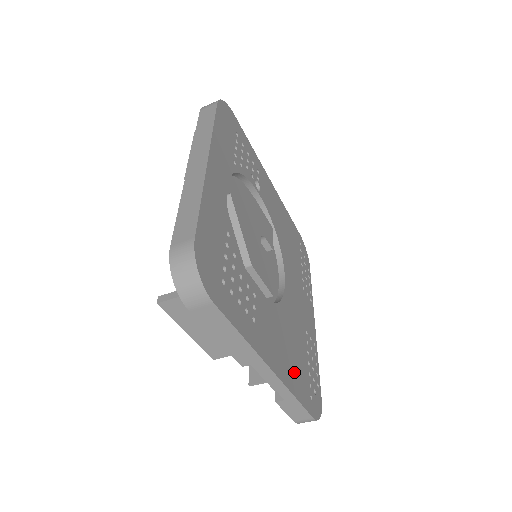
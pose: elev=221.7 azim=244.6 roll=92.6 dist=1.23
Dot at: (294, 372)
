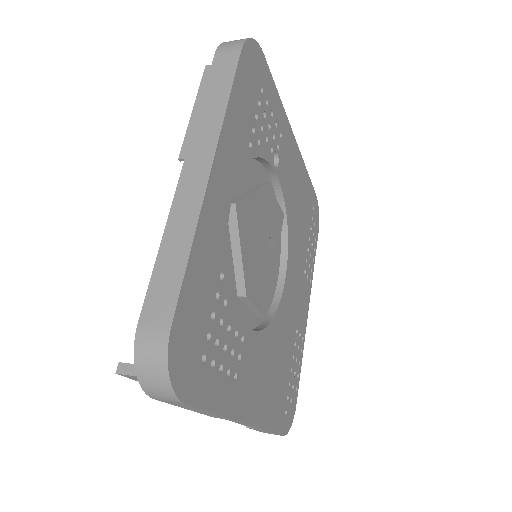
Dot at: (272, 399)
